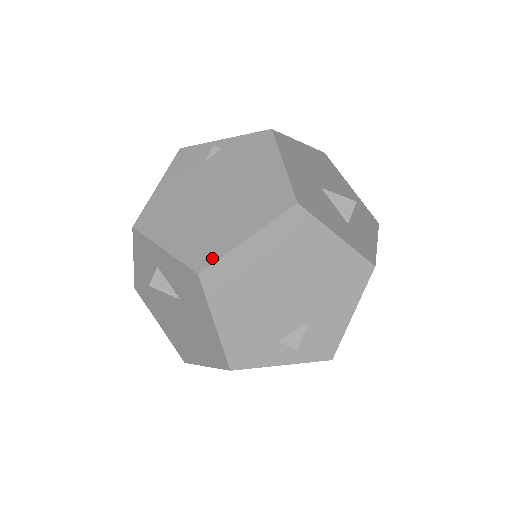
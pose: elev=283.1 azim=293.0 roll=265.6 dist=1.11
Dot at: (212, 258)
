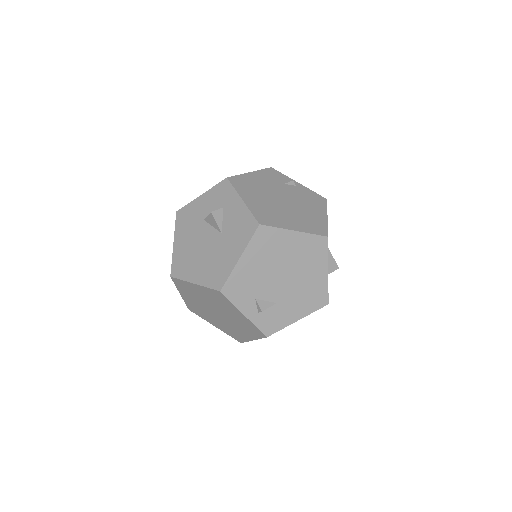
Dot at: (271, 224)
